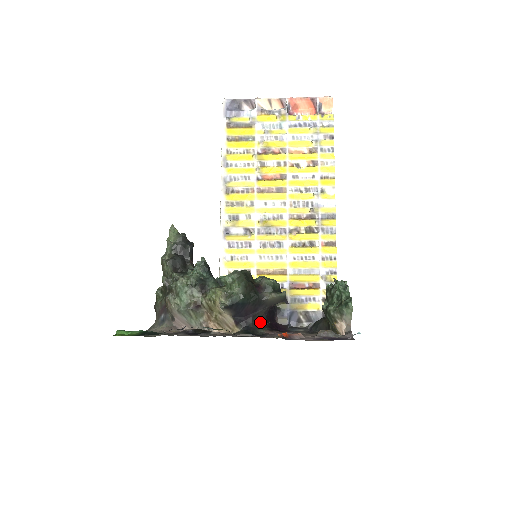
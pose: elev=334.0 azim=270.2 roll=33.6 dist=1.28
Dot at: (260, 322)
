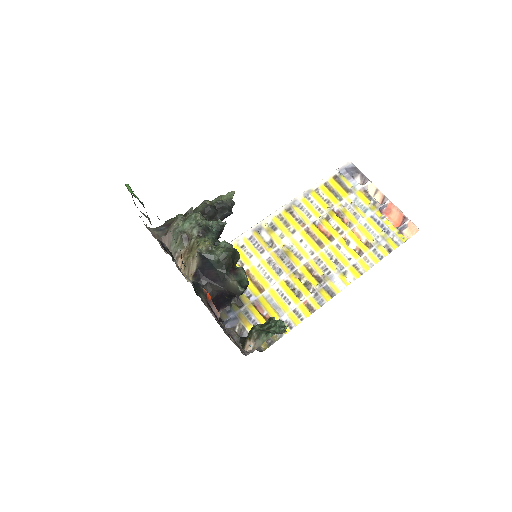
Dot at: (209, 292)
